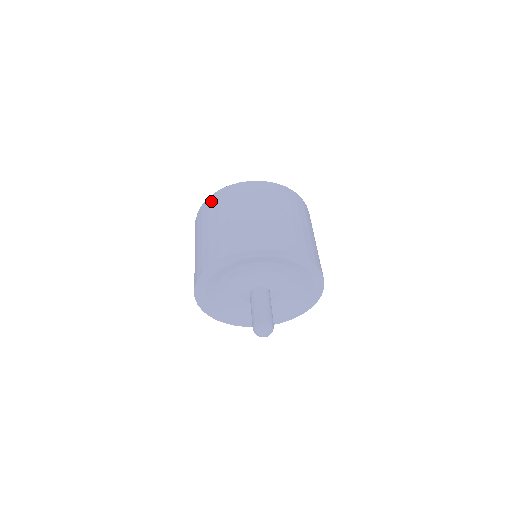
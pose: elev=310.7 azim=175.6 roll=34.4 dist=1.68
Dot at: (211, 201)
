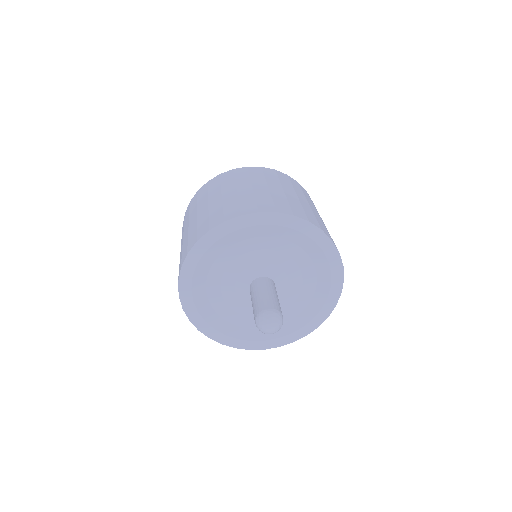
Dot at: occluded
